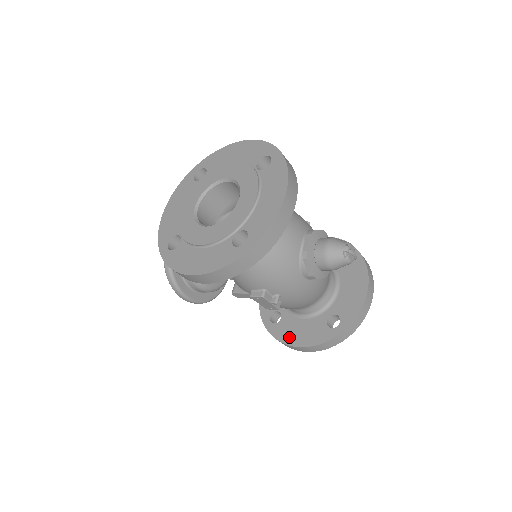
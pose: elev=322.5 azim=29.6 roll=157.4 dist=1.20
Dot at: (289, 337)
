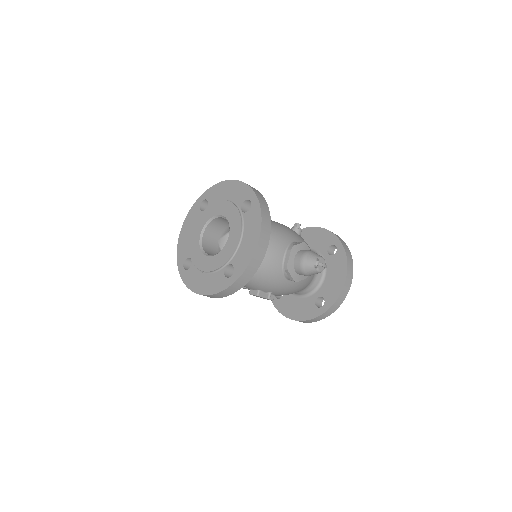
Dot at: (288, 311)
